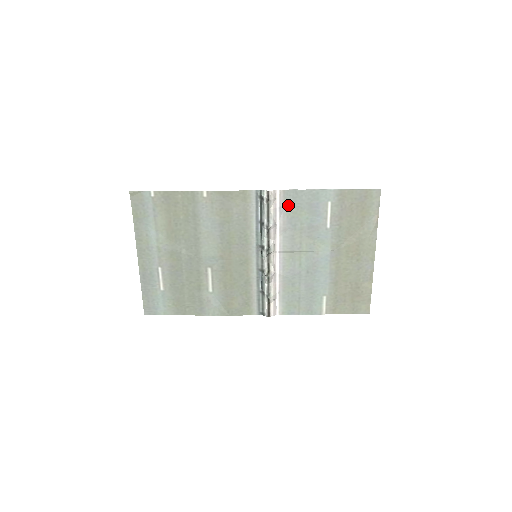
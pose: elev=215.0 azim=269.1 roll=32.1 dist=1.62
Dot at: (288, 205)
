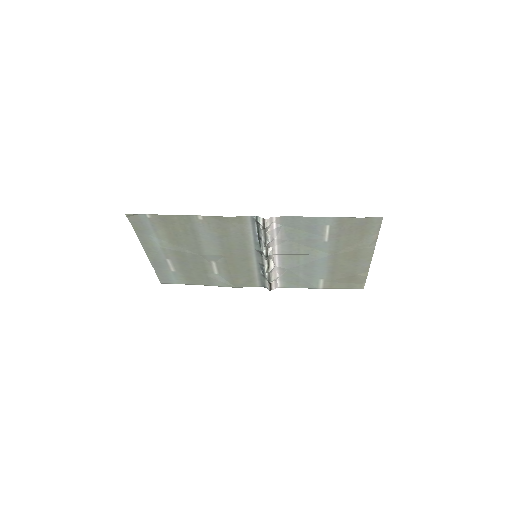
Dot at: (285, 225)
